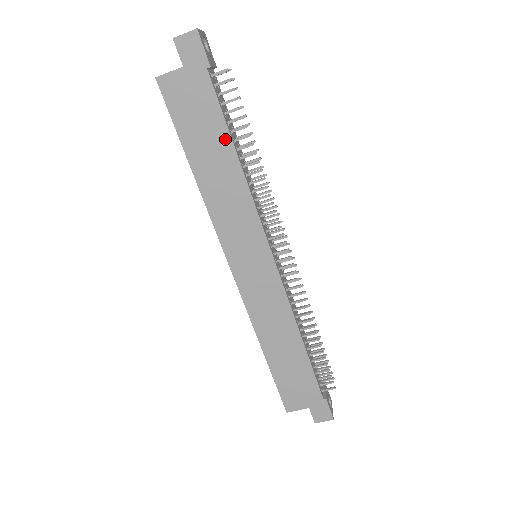
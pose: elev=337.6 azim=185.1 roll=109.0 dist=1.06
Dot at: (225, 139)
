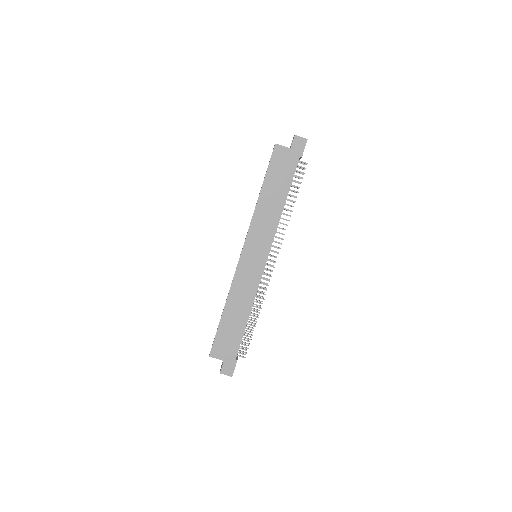
Dot at: (286, 190)
